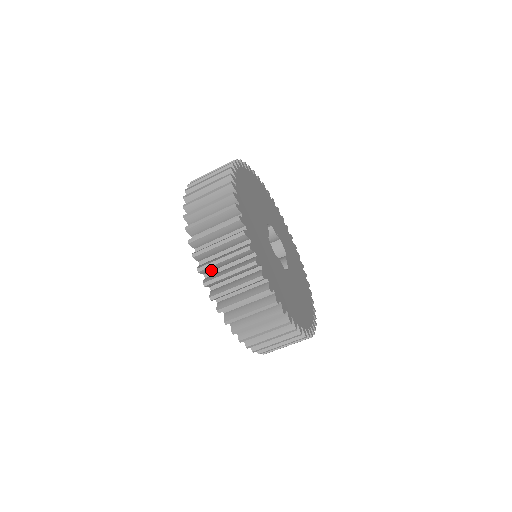
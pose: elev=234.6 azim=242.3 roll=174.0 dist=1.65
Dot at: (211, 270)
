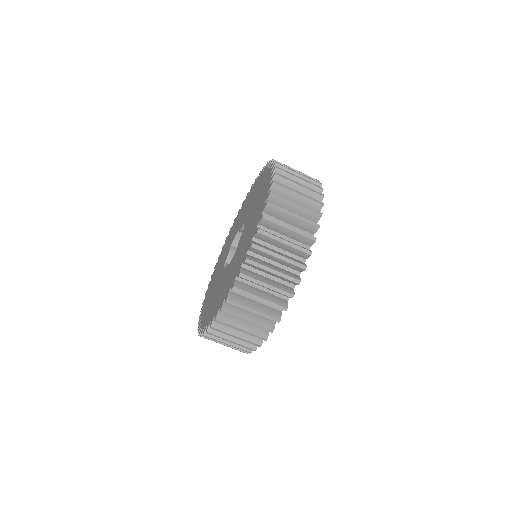
Dot at: occluded
